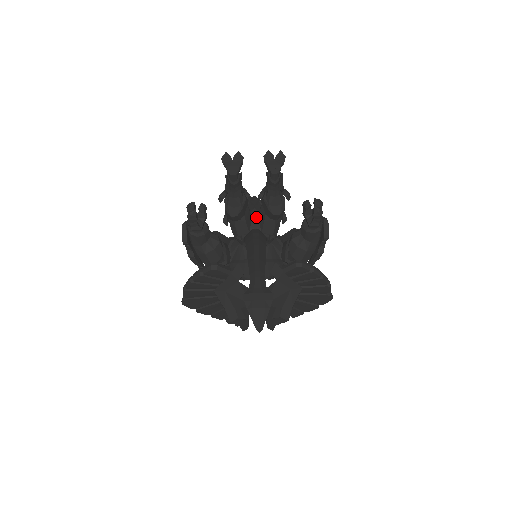
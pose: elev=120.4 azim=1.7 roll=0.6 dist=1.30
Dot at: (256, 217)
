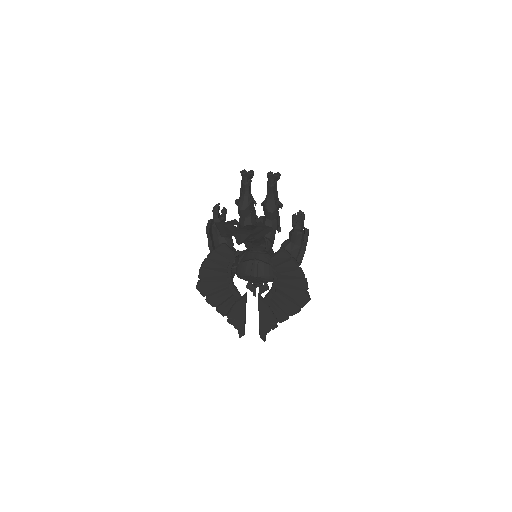
Dot at: occluded
